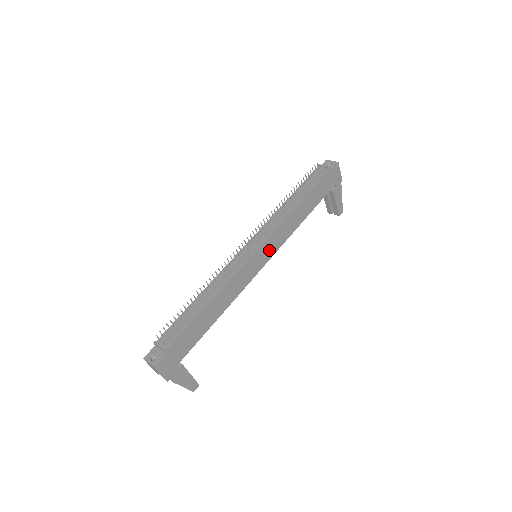
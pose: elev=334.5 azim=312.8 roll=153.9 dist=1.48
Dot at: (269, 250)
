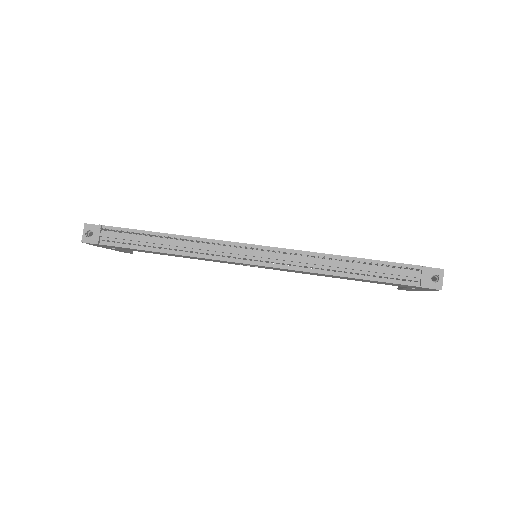
Dot at: occluded
